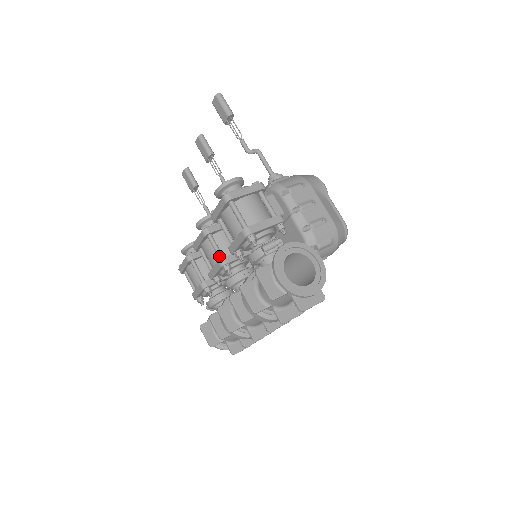
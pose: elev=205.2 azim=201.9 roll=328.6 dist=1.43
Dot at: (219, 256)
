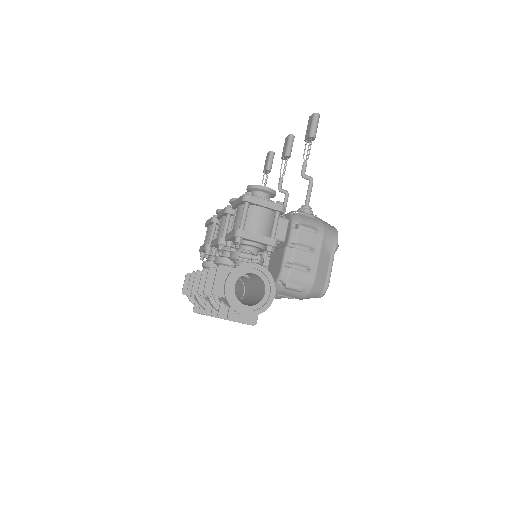
Dot at: (223, 235)
